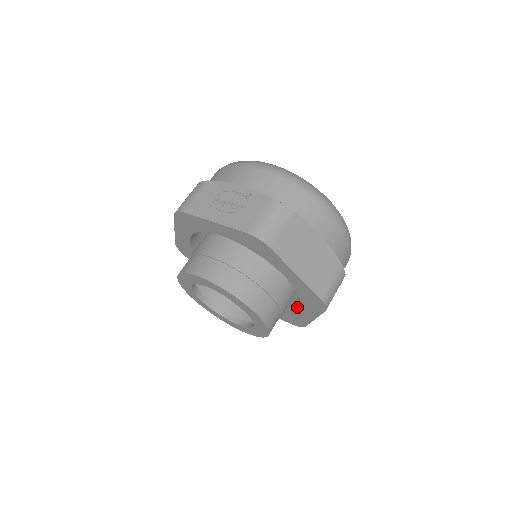
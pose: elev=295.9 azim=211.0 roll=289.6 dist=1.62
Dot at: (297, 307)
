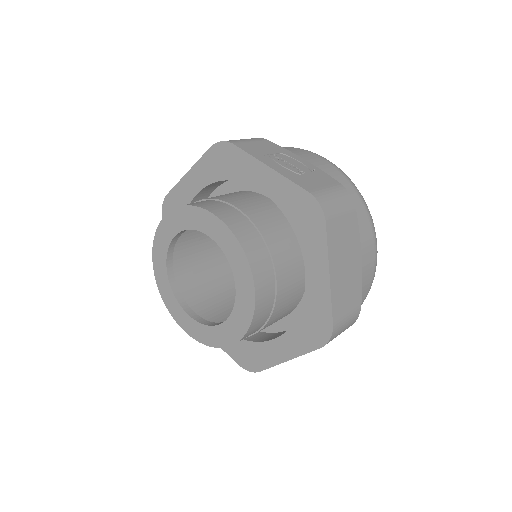
Dot at: (271, 338)
